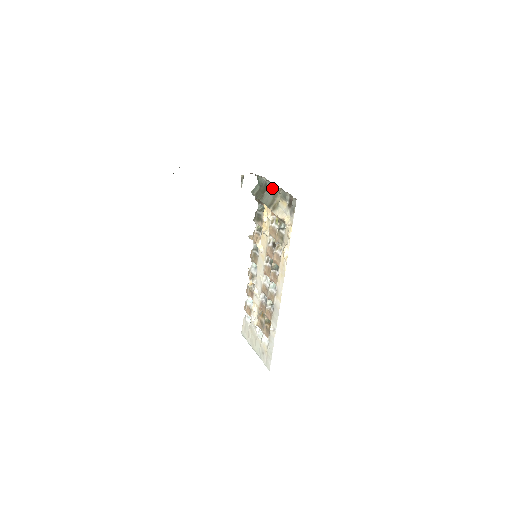
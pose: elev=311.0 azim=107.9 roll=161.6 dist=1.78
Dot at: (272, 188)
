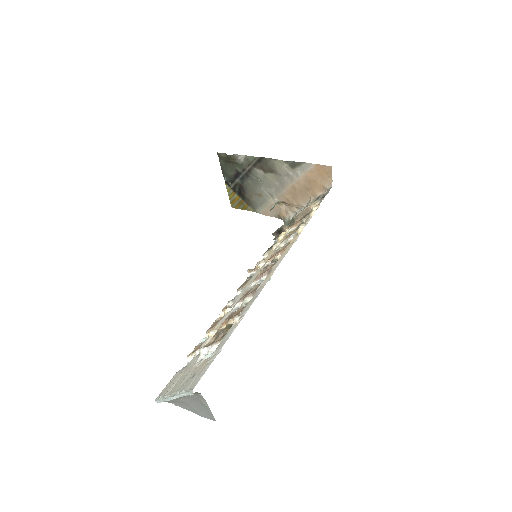
Dot at: occluded
